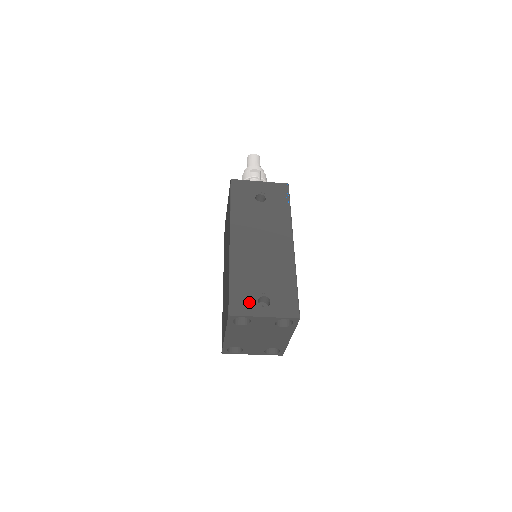
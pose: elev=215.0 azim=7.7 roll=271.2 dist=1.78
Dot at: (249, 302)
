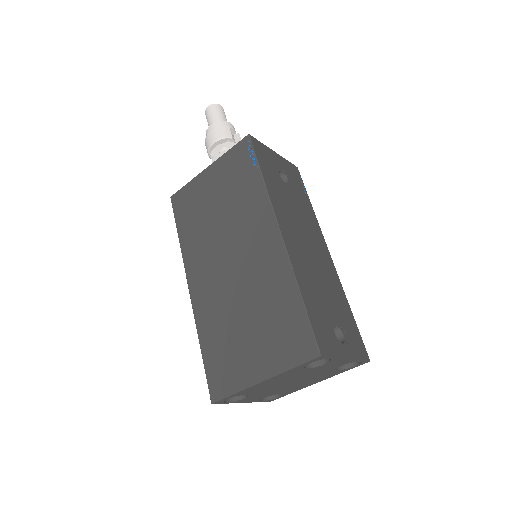
Dot at: (329, 335)
